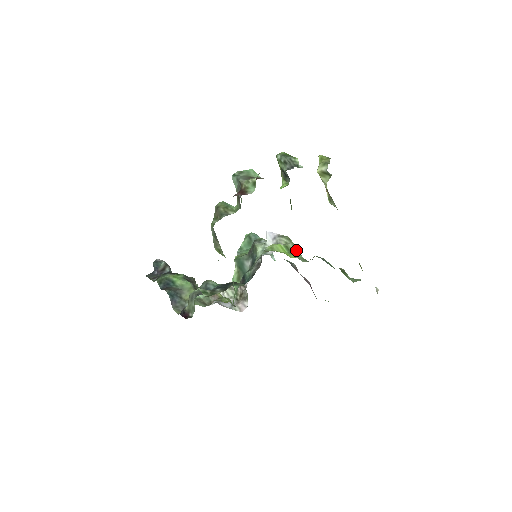
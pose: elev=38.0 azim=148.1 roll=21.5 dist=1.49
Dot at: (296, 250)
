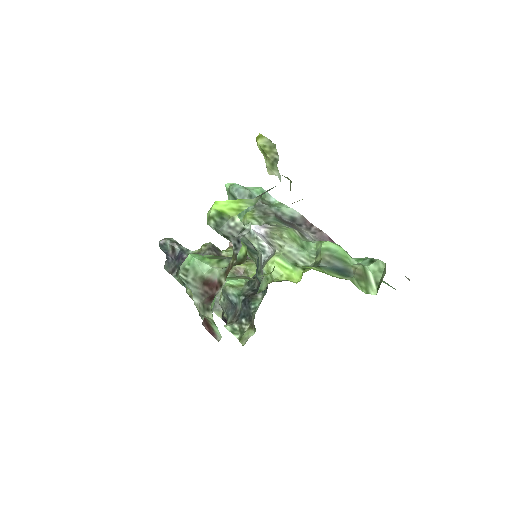
Dot at: (296, 249)
